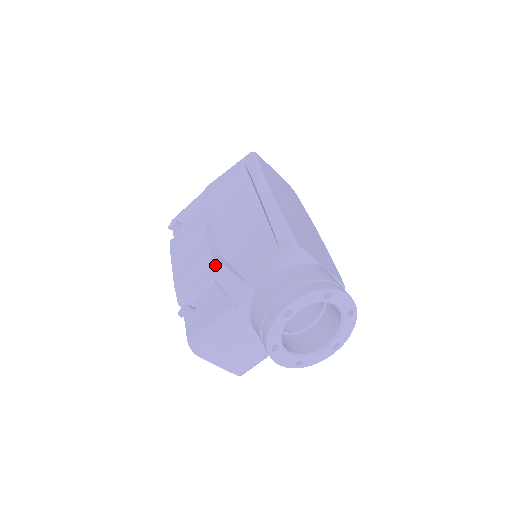
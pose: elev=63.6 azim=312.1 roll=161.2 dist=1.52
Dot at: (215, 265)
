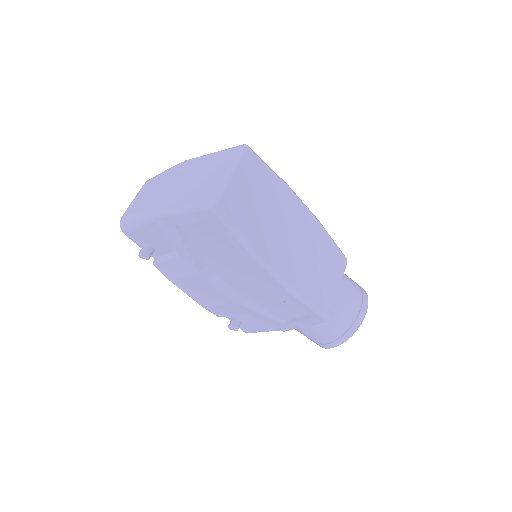
Dot at: (245, 310)
